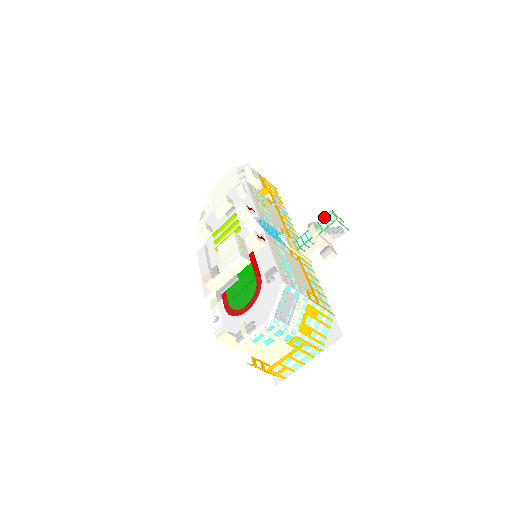
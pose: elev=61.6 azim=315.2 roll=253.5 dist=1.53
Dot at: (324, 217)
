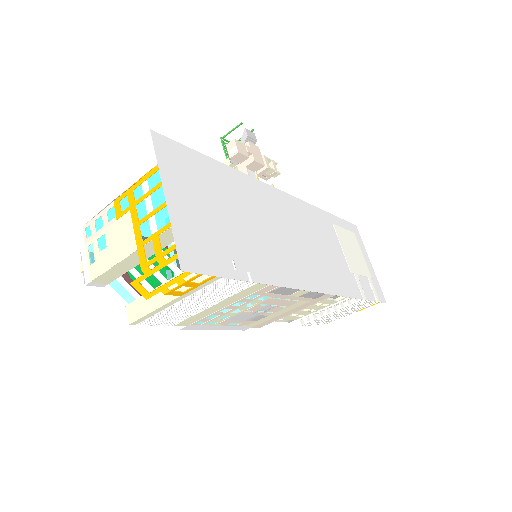
Dot at: occluded
